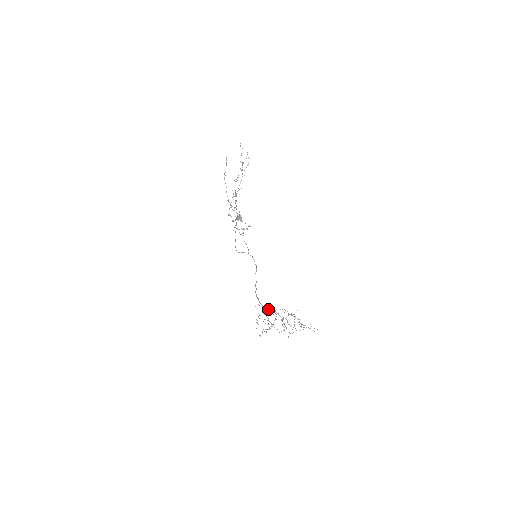
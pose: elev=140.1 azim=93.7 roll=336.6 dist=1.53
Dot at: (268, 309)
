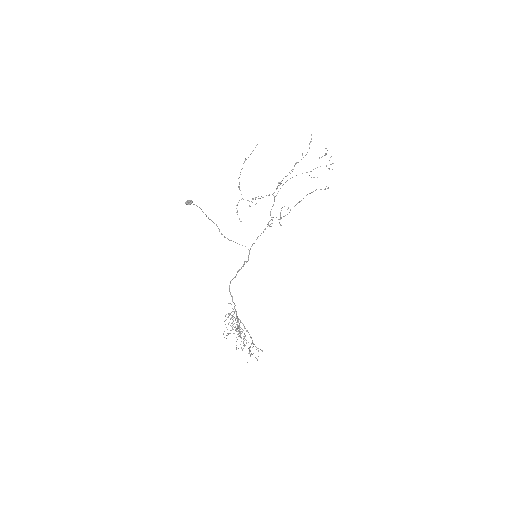
Dot at: occluded
